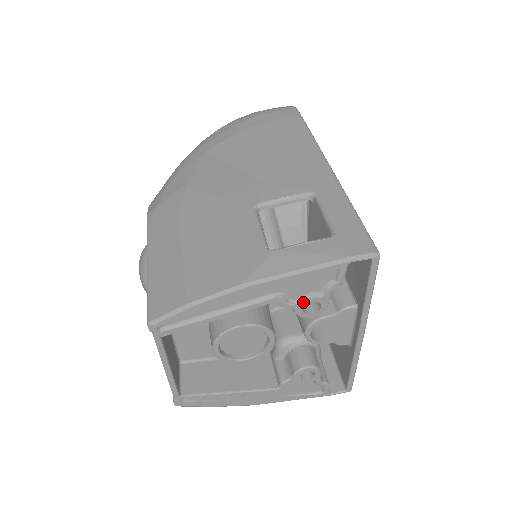
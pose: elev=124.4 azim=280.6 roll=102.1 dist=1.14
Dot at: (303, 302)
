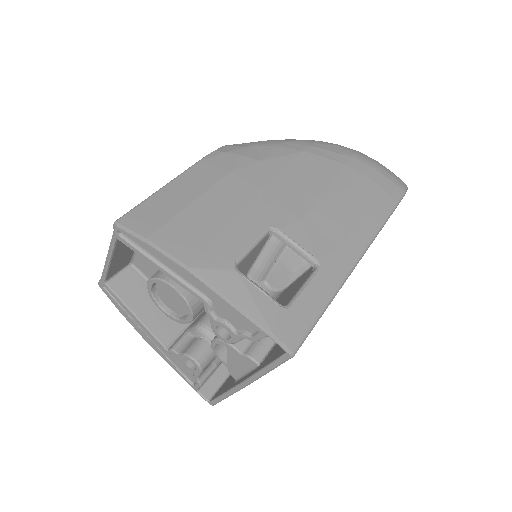
Dot at: (220, 322)
